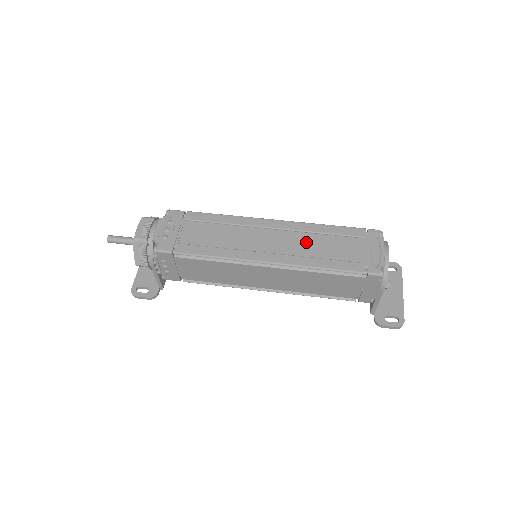
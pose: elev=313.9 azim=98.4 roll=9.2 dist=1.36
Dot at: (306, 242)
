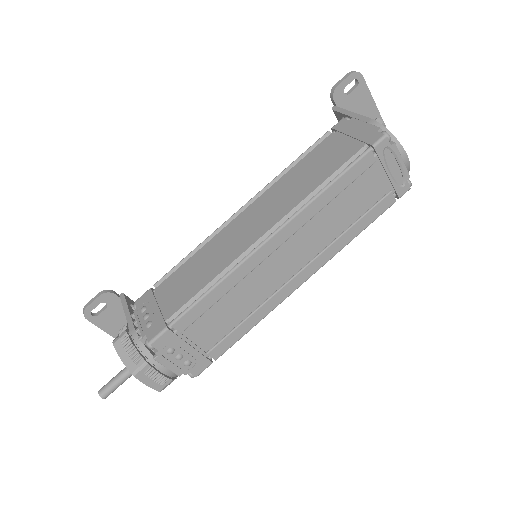
Dot at: (322, 226)
